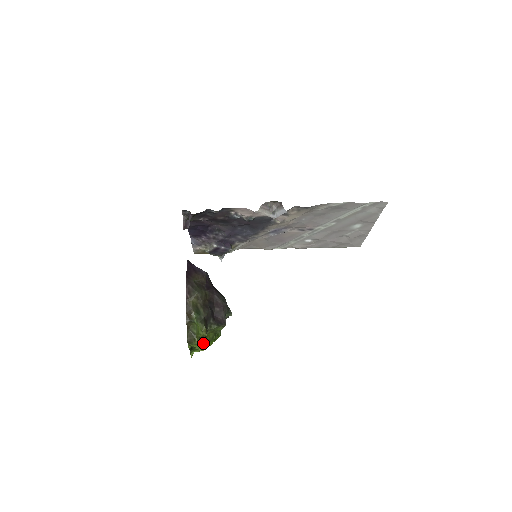
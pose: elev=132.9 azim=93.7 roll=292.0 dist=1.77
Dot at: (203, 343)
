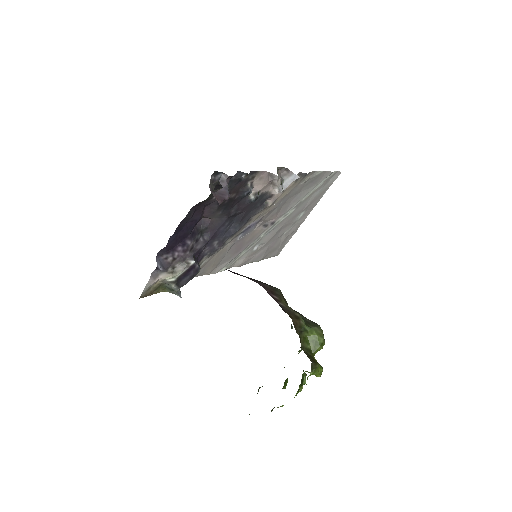
Dot at: occluded
